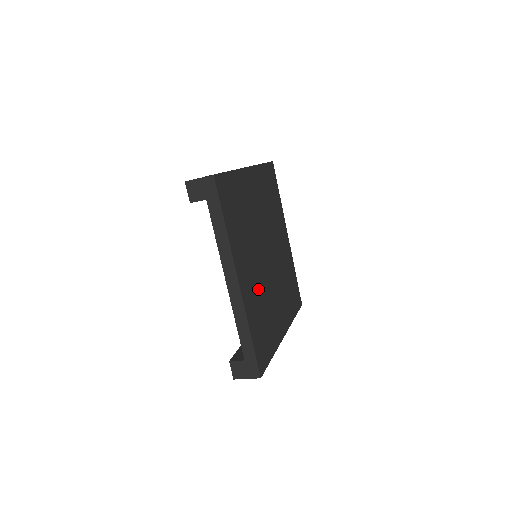
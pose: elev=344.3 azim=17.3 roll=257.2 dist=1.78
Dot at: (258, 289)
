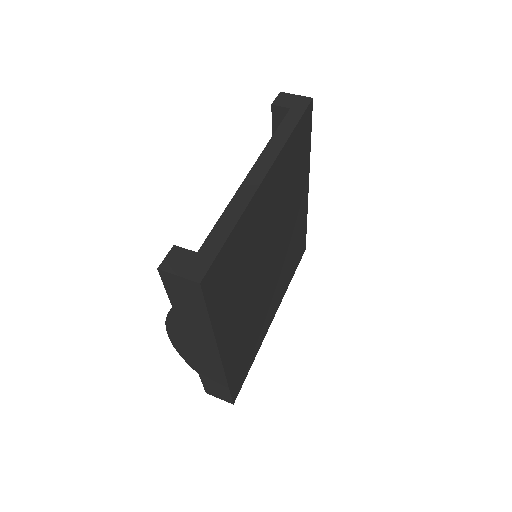
Dot at: (256, 241)
